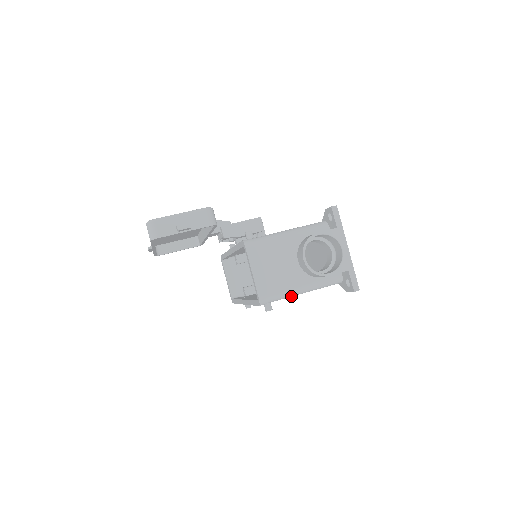
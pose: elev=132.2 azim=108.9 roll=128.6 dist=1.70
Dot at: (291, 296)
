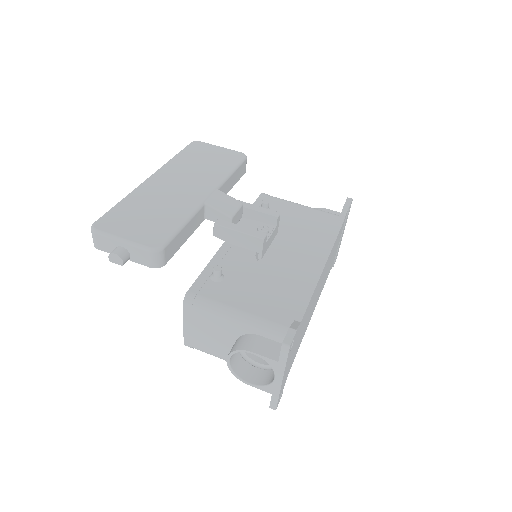
Dot at: occluded
